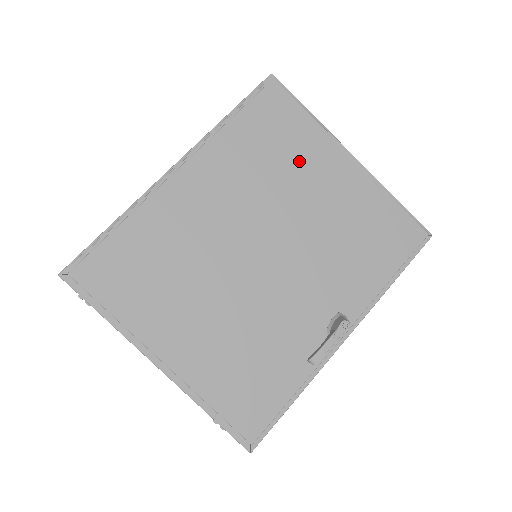
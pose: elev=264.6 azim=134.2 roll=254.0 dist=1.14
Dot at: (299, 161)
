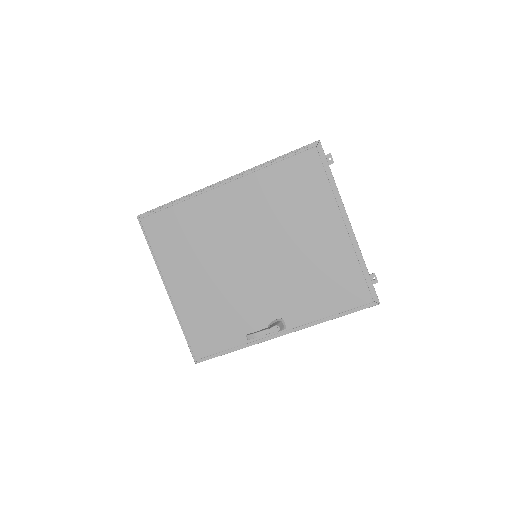
Dot at: (304, 212)
